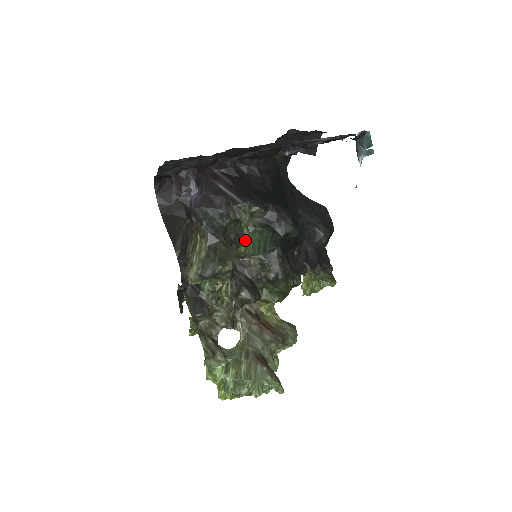
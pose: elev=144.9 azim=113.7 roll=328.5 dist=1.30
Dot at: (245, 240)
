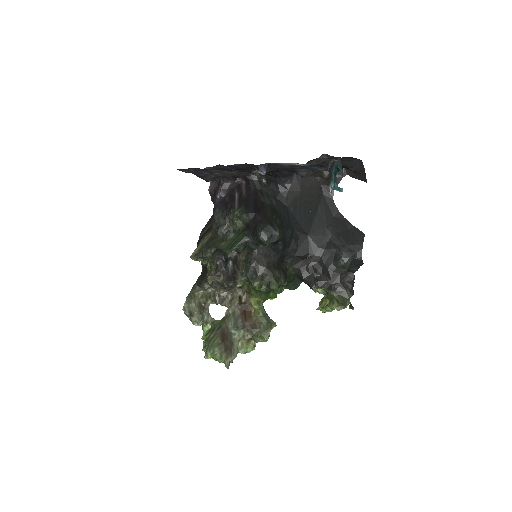
Dot at: occluded
